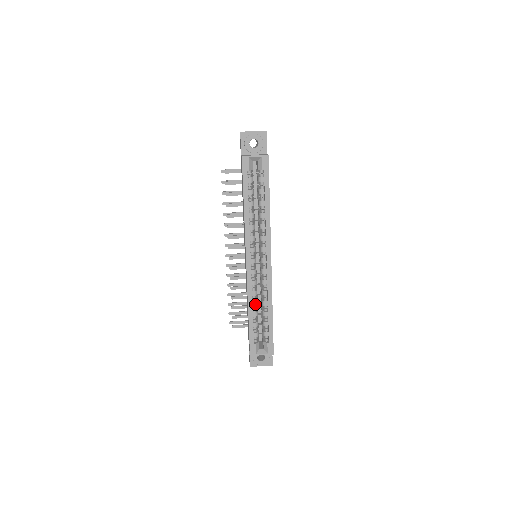
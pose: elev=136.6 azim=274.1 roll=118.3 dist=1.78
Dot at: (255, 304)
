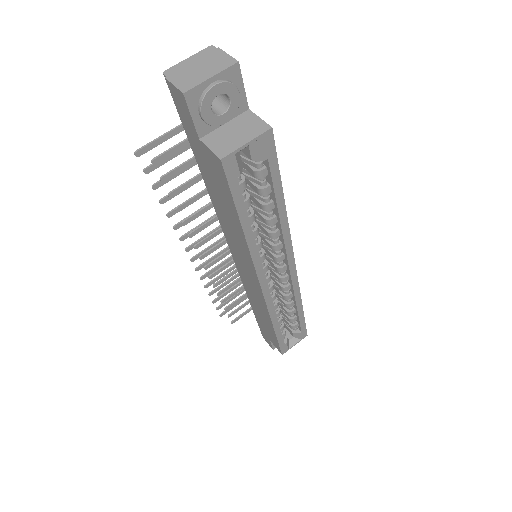
Dot at: (279, 314)
